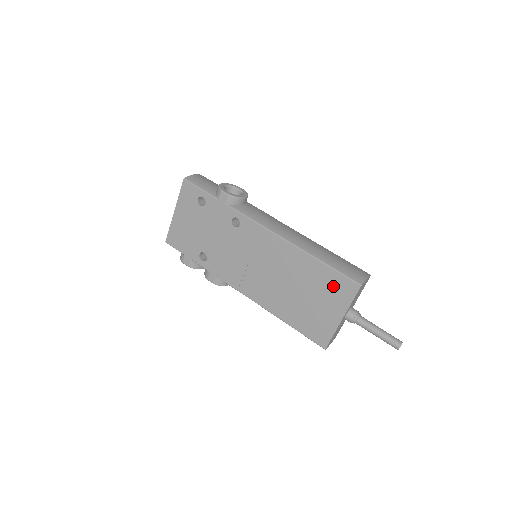
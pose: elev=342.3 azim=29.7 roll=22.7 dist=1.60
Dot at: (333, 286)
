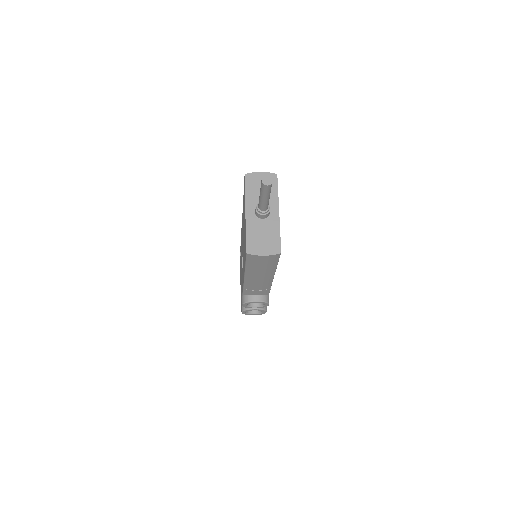
Dot at: occluded
